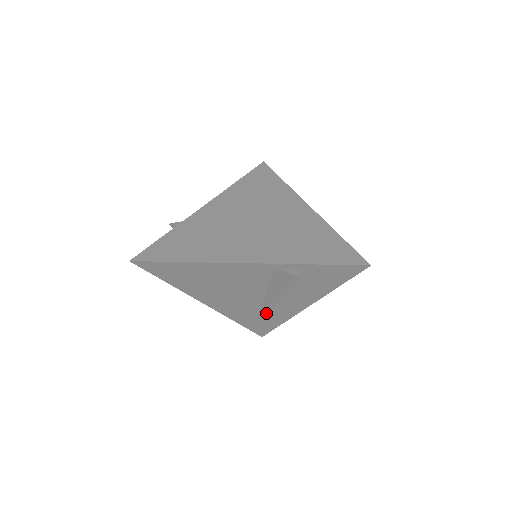
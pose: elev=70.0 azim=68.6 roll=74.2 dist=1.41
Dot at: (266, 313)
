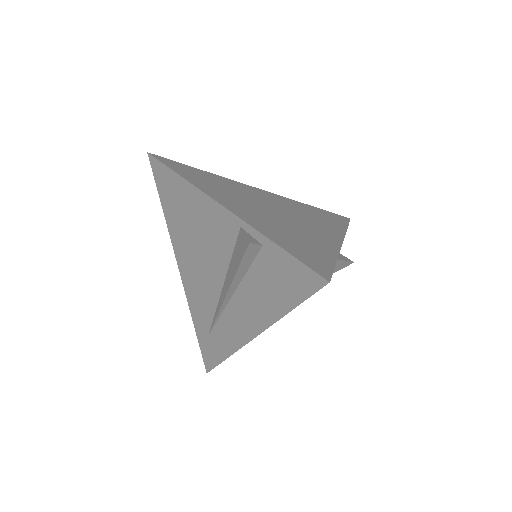
Dot at: (219, 323)
